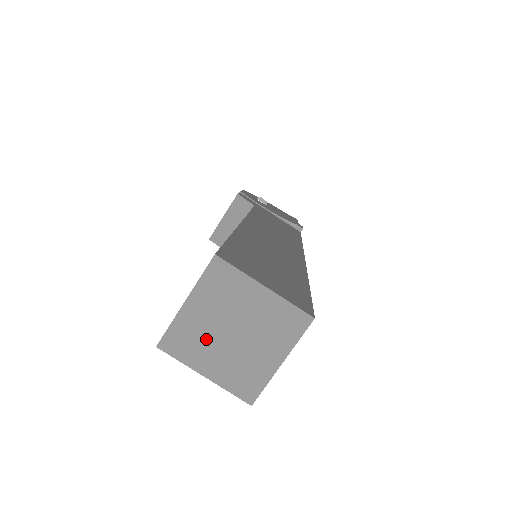
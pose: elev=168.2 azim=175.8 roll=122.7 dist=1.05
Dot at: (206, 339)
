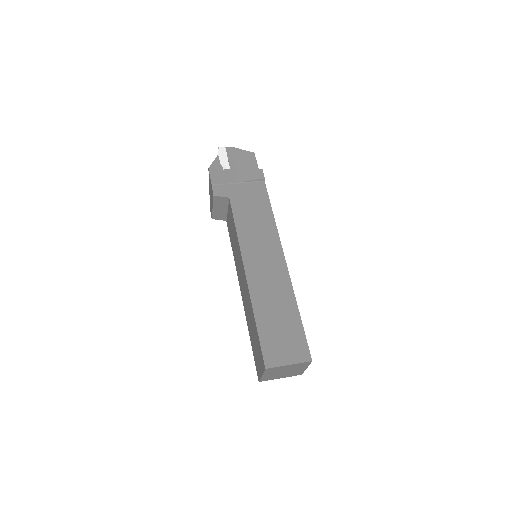
Dot at: (275, 376)
